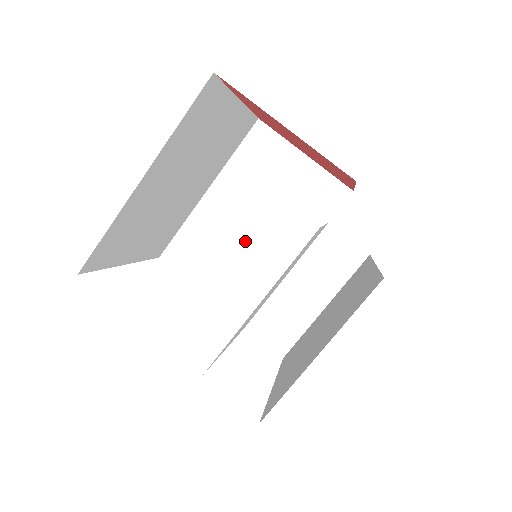
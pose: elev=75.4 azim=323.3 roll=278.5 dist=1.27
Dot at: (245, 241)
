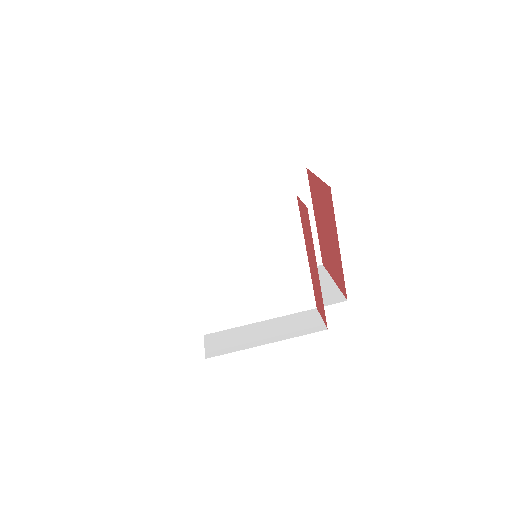
Dot at: occluded
